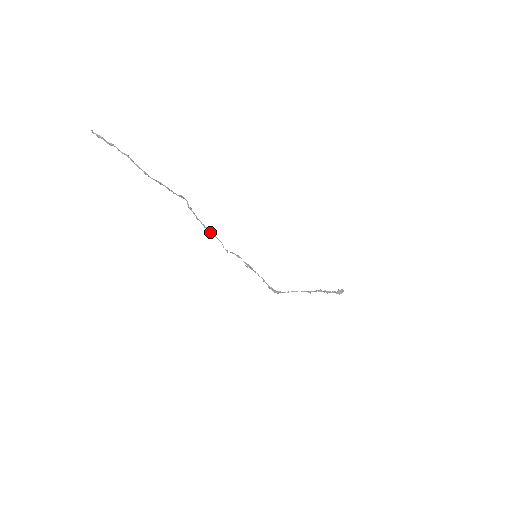
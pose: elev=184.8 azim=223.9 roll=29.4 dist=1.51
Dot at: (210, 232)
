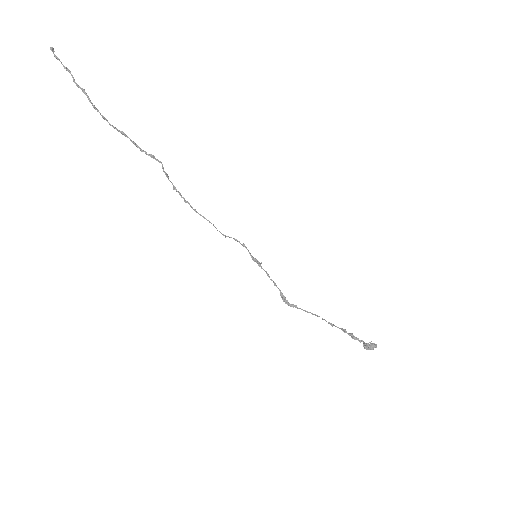
Dot at: (194, 209)
